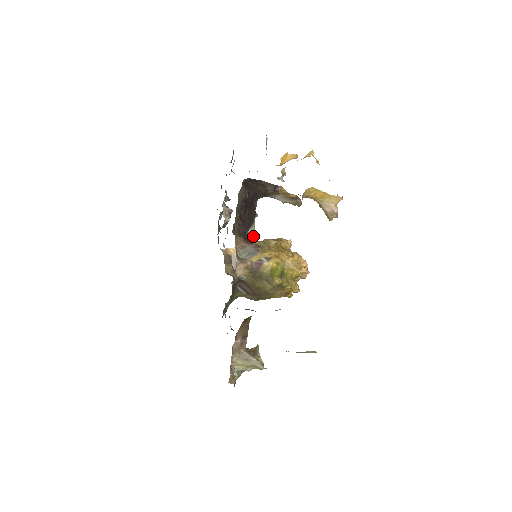
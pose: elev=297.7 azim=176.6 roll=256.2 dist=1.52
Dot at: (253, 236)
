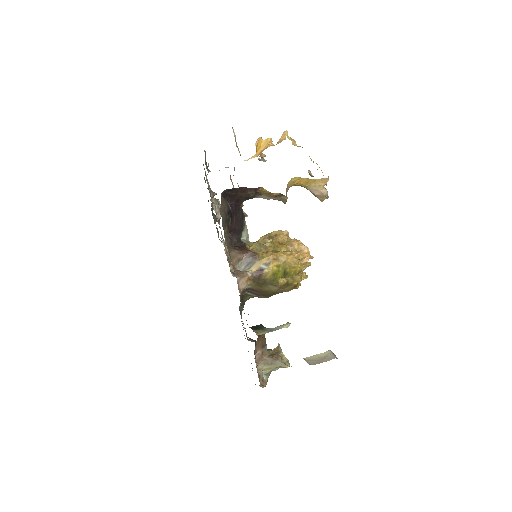
Dot at: (248, 239)
